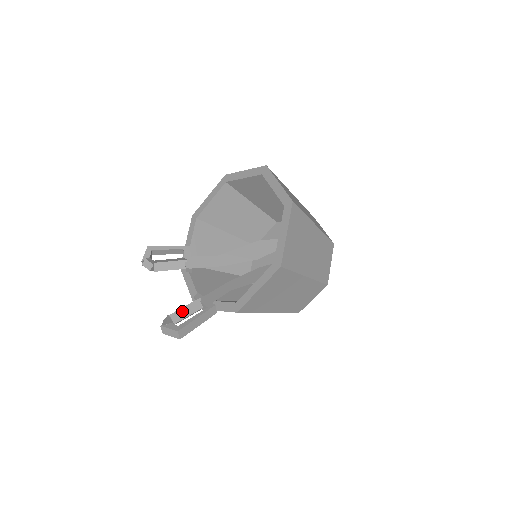
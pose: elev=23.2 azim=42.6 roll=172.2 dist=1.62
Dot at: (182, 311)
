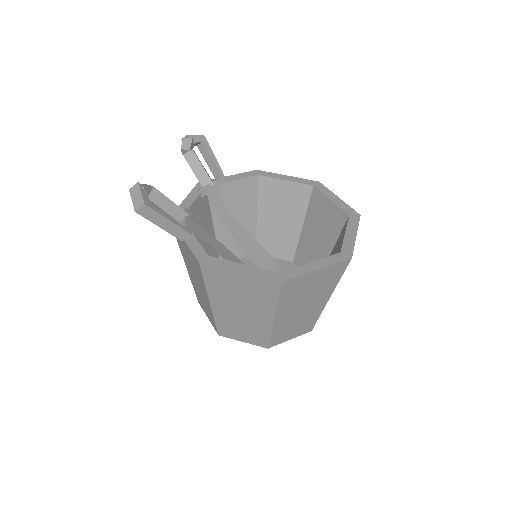
Dot at: (165, 200)
